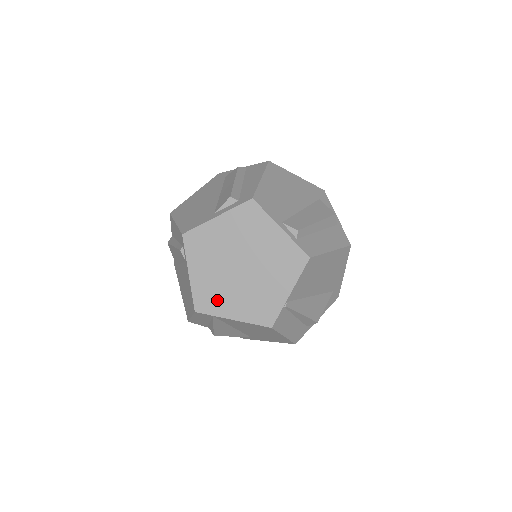
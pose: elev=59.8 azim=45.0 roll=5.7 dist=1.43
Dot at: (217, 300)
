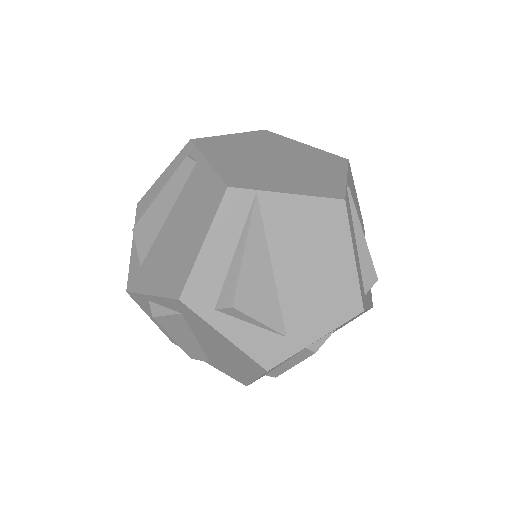
Dot at: (257, 179)
